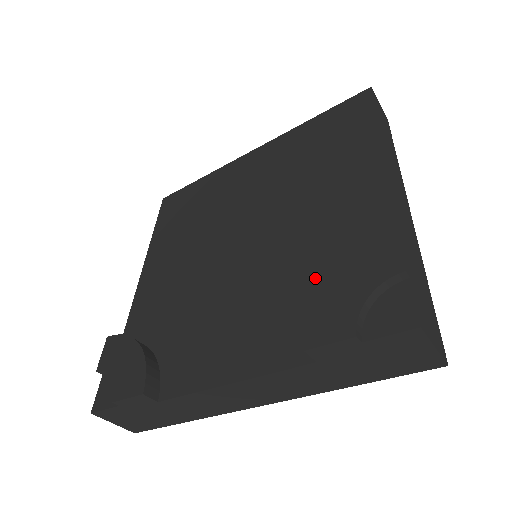
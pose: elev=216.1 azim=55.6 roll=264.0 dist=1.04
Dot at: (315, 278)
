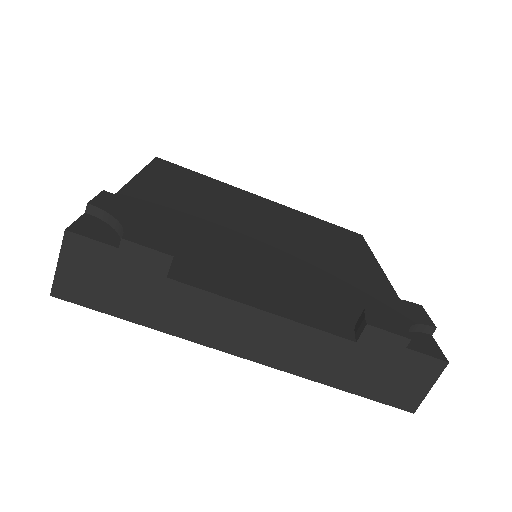
Dot at: (342, 296)
